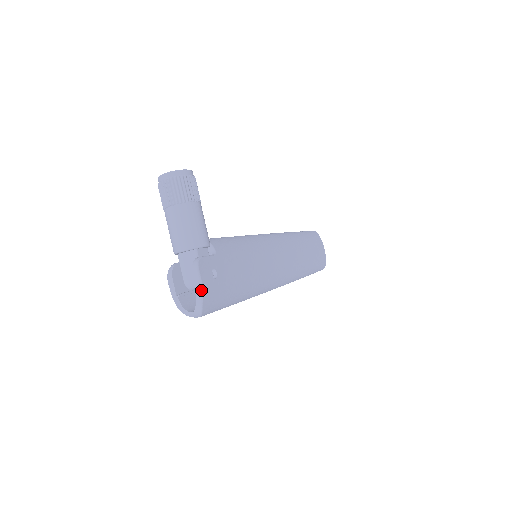
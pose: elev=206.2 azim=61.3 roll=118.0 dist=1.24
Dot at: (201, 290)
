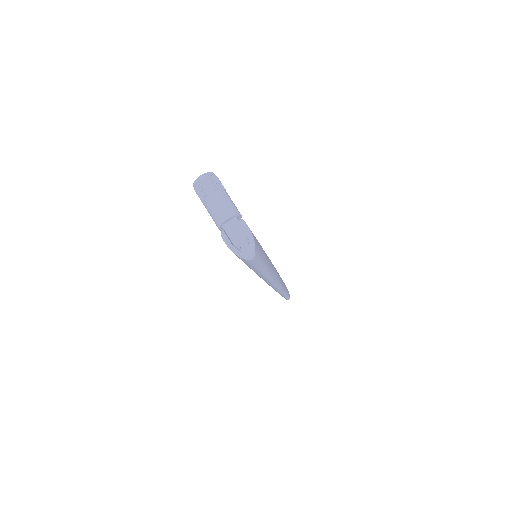
Dot at: (251, 234)
